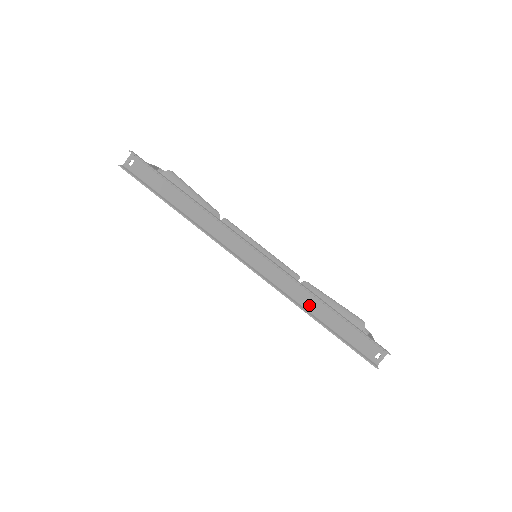
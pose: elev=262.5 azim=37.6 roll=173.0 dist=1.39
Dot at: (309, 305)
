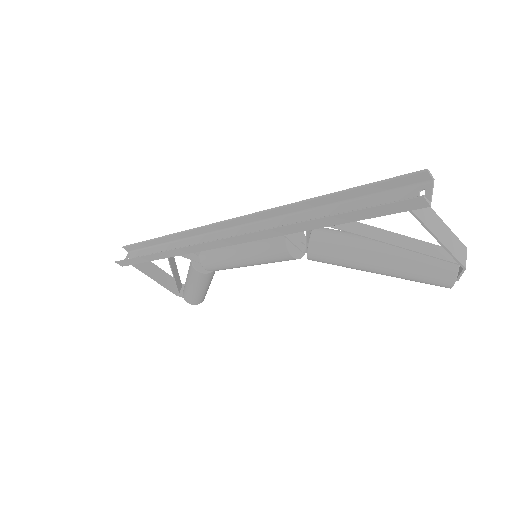
Dot at: occluded
